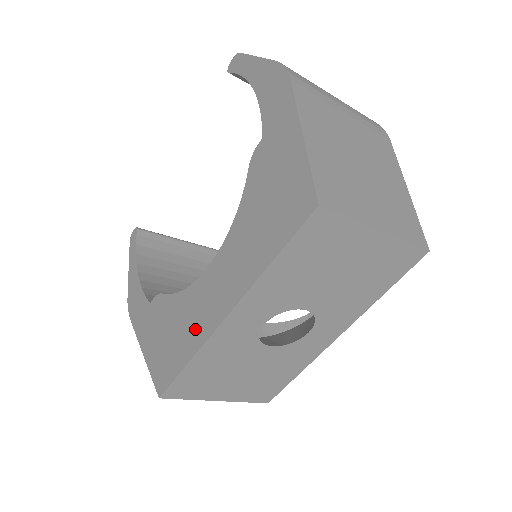
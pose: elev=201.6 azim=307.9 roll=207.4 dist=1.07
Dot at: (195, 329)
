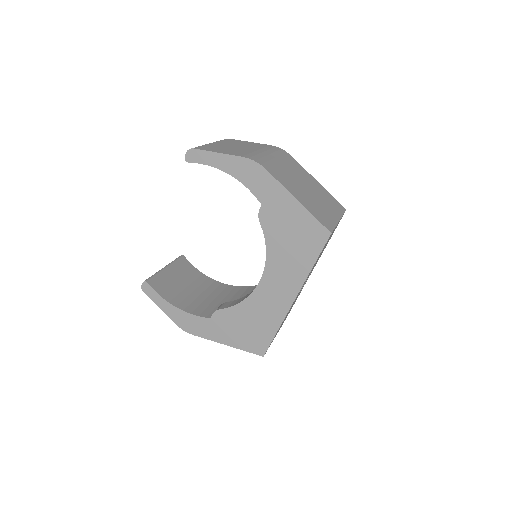
Dot at: (272, 314)
